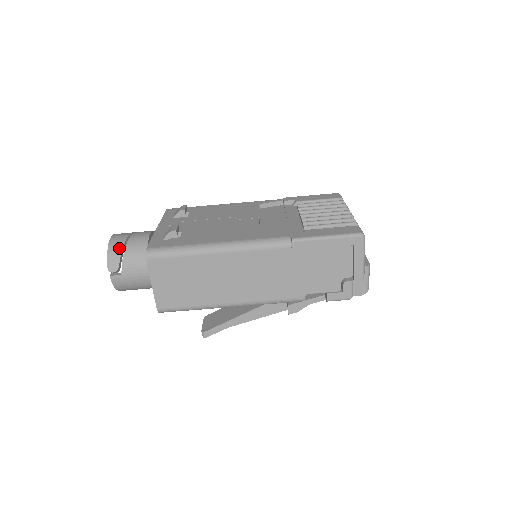
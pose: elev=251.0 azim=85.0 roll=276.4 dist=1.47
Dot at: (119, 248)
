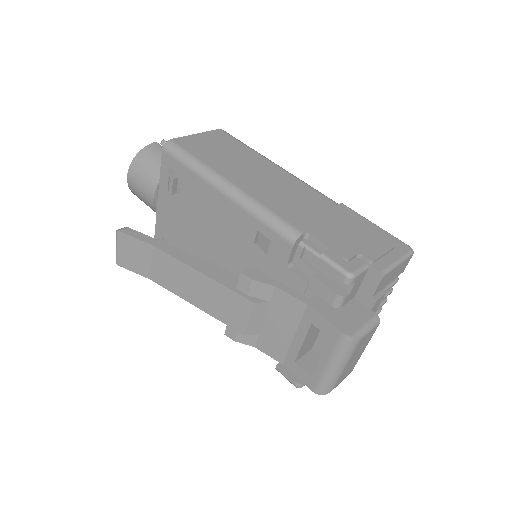
Dot at: occluded
